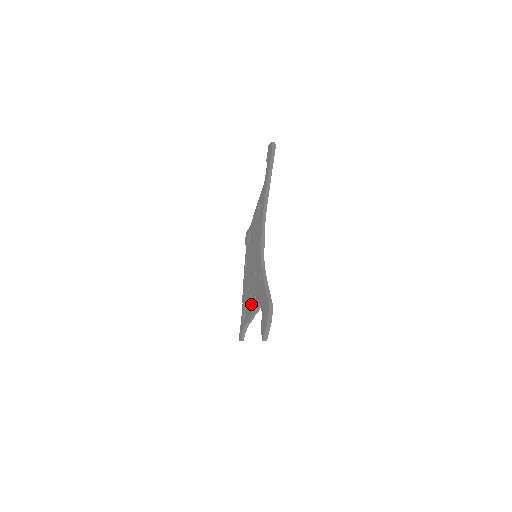
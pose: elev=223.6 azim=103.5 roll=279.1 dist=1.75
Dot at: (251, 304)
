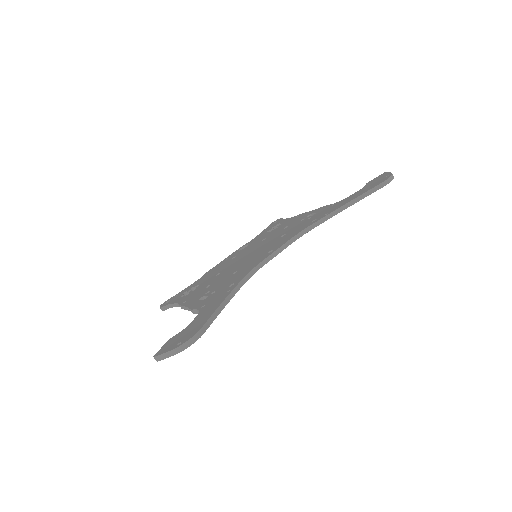
Dot at: (199, 295)
